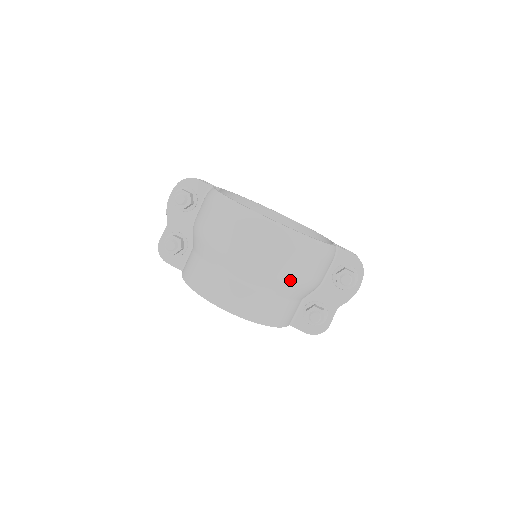
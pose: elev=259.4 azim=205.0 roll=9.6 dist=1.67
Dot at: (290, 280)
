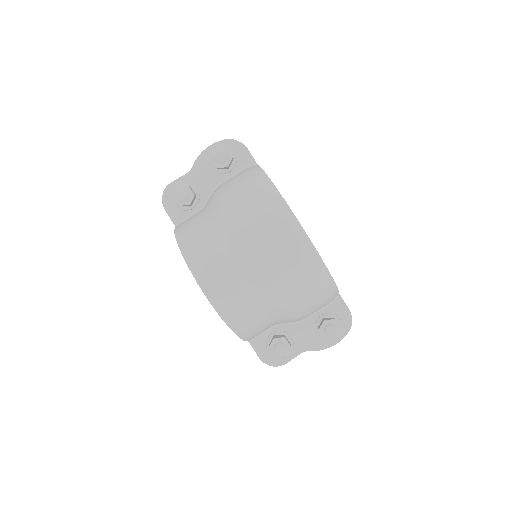
Dot at: (285, 301)
